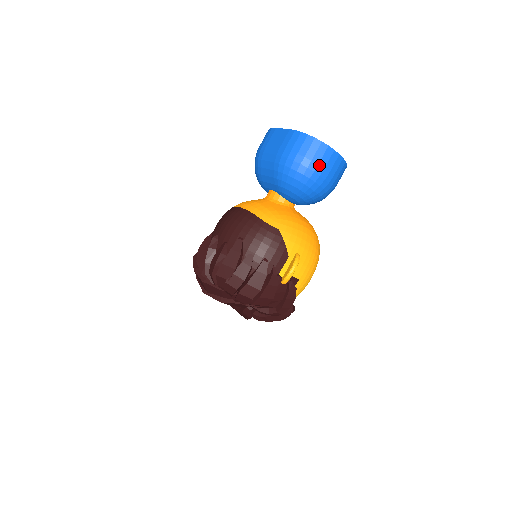
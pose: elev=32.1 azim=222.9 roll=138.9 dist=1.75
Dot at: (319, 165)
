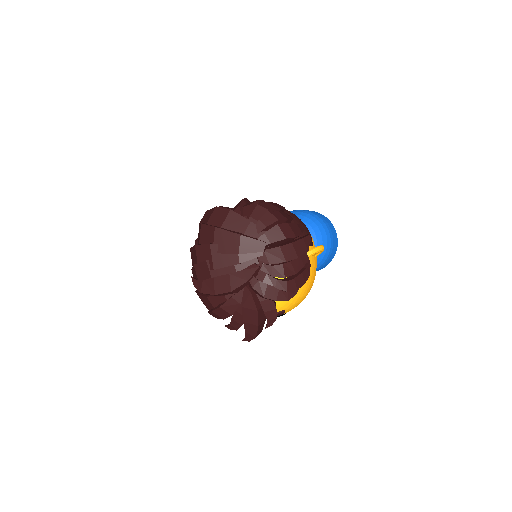
Dot at: (331, 229)
